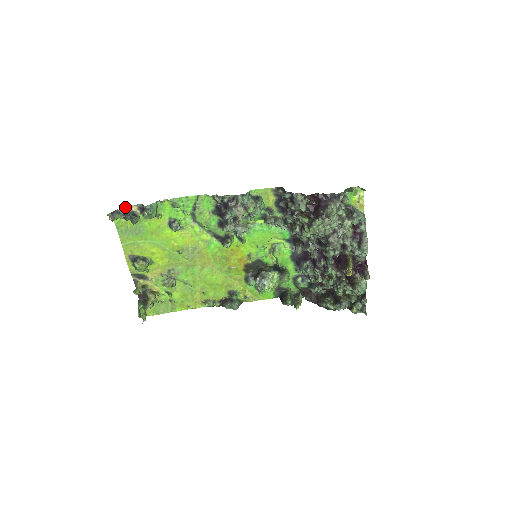
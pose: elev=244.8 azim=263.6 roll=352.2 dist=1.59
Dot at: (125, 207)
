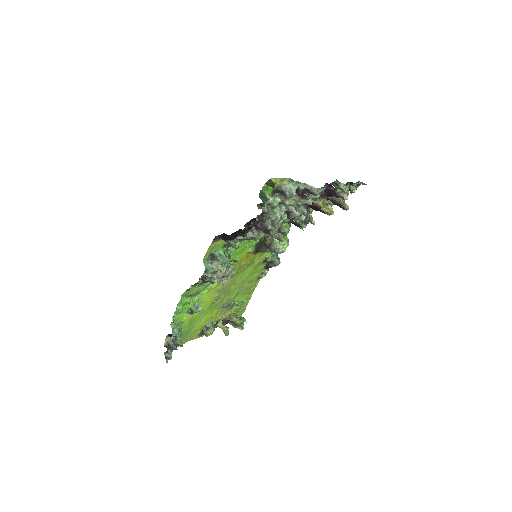
Dot at: occluded
